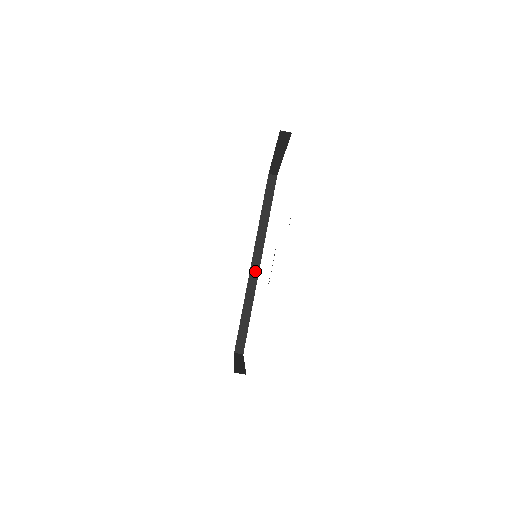
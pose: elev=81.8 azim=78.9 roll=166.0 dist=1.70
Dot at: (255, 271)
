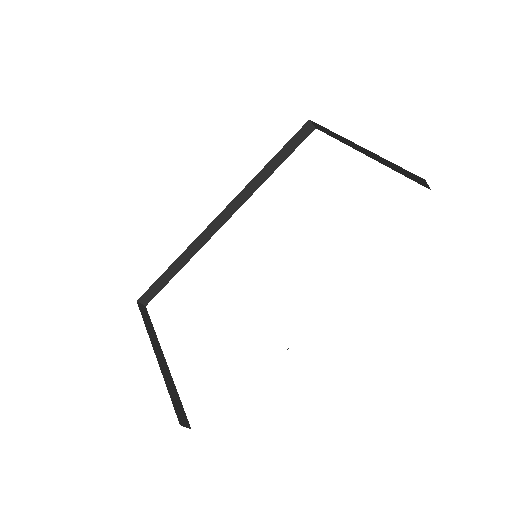
Dot at: (217, 225)
